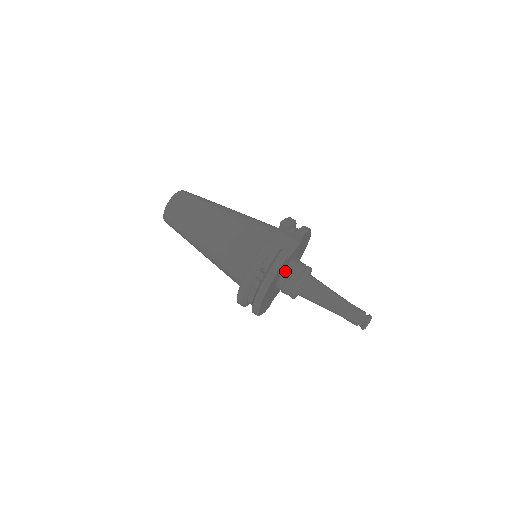
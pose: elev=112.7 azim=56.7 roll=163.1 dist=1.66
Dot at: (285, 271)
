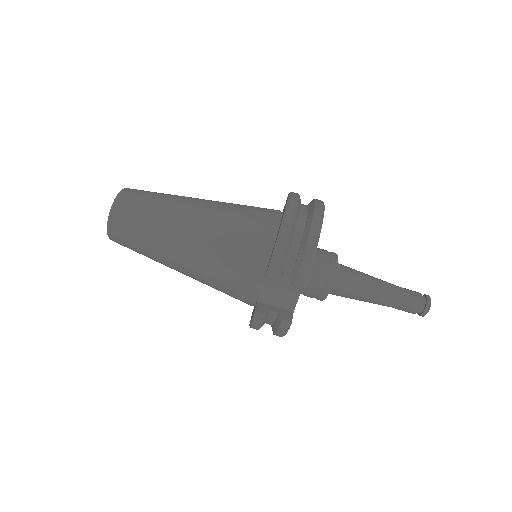
Dot at: occluded
